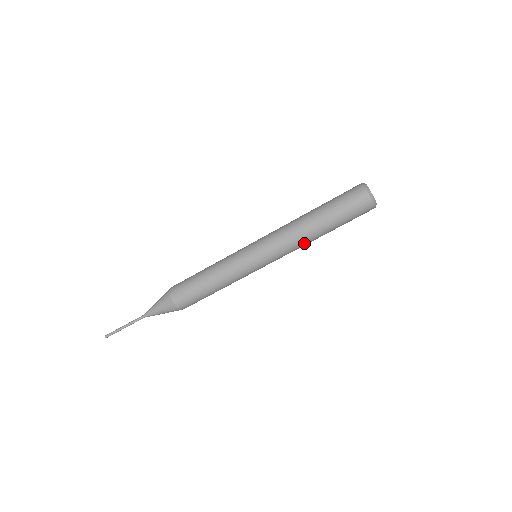
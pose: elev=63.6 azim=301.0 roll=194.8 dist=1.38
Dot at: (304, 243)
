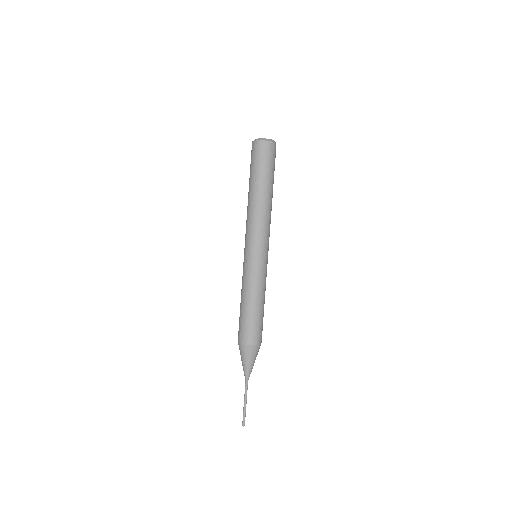
Dot at: (260, 211)
